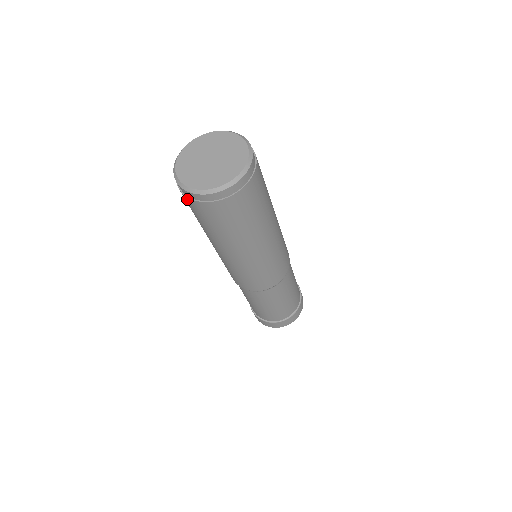
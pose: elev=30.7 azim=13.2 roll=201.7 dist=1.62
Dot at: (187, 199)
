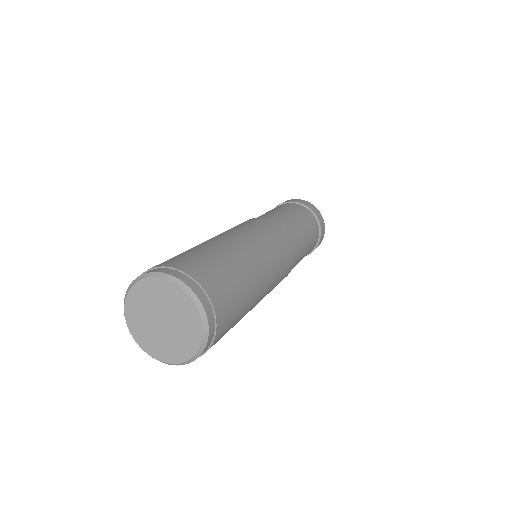
Dot at: occluded
